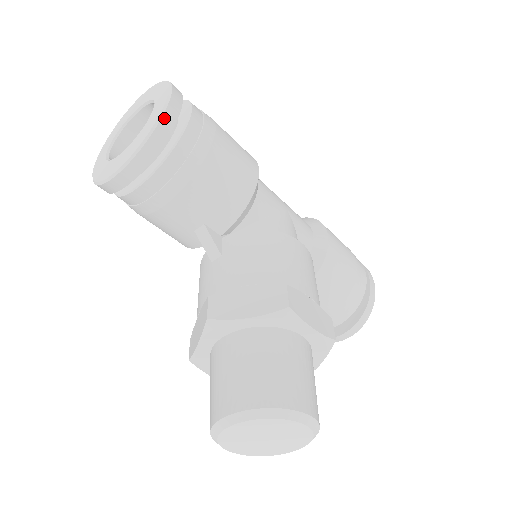
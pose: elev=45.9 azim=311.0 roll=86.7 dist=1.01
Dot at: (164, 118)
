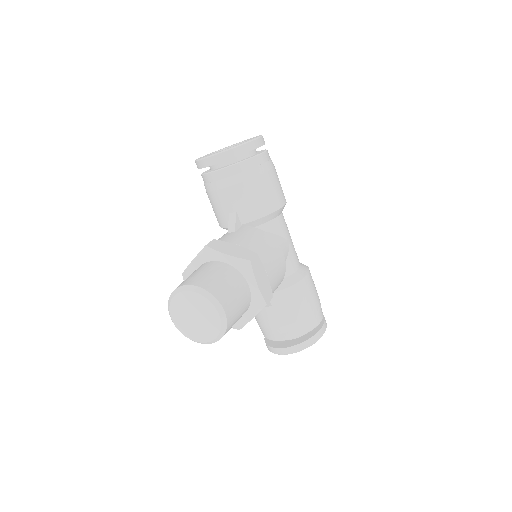
Dot at: (247, 144)
